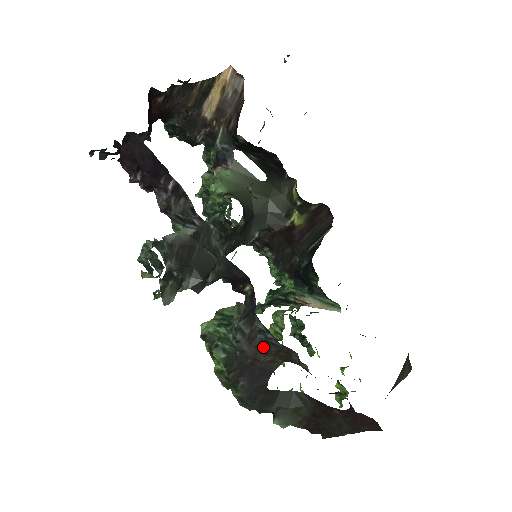
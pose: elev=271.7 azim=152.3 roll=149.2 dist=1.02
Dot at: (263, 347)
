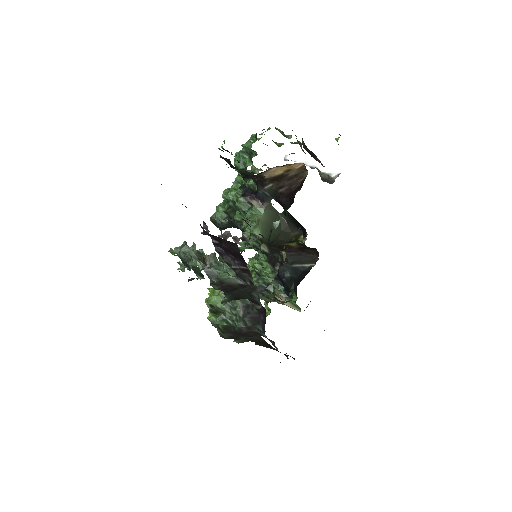
Dot at: (255, 333)
